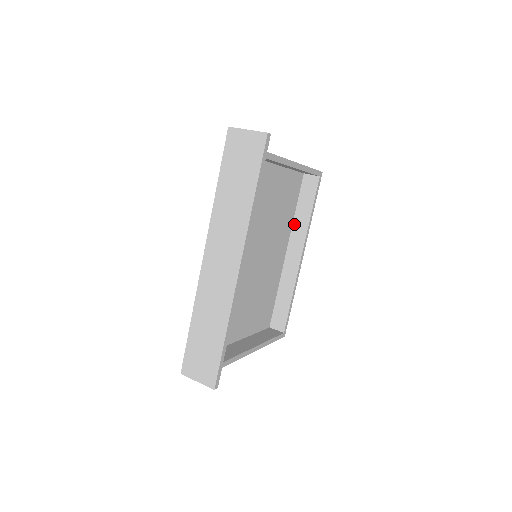
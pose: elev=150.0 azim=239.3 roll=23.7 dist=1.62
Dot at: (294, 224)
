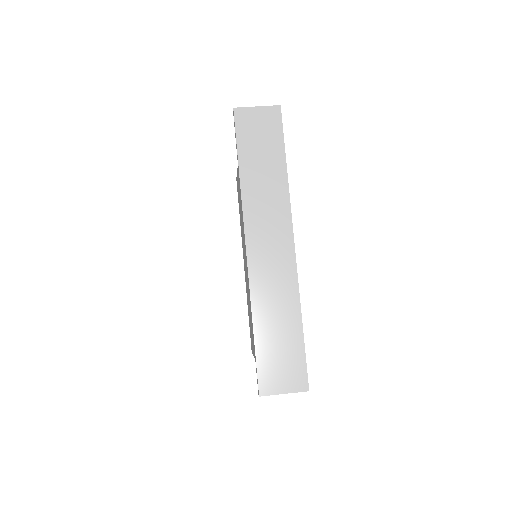
Dot at: occluded
